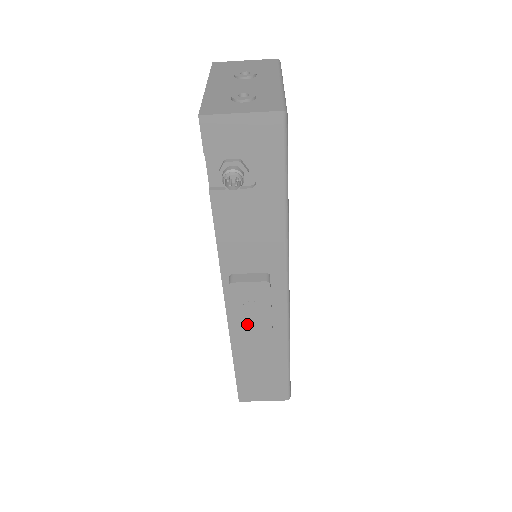
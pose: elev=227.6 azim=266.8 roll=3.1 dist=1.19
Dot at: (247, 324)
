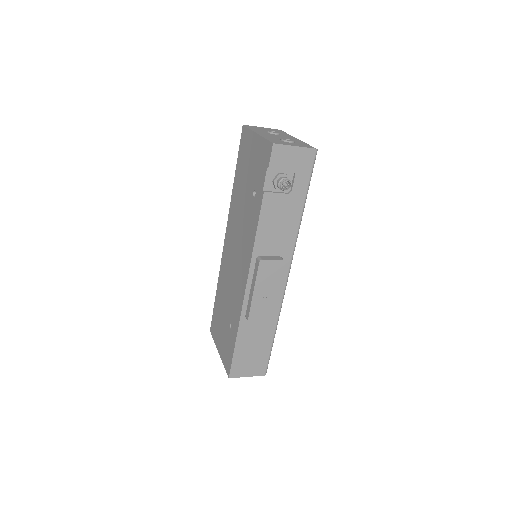
Dot at: (261, 296)
